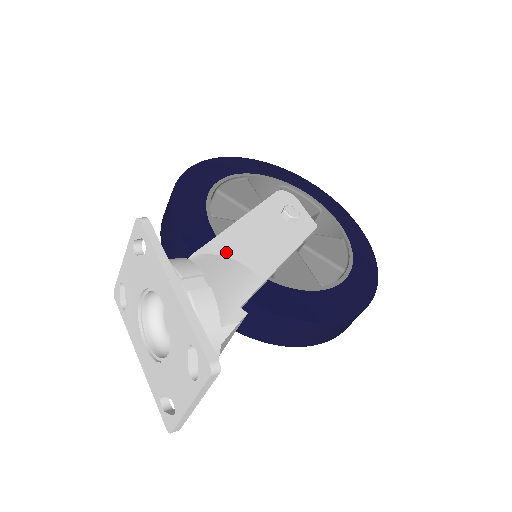
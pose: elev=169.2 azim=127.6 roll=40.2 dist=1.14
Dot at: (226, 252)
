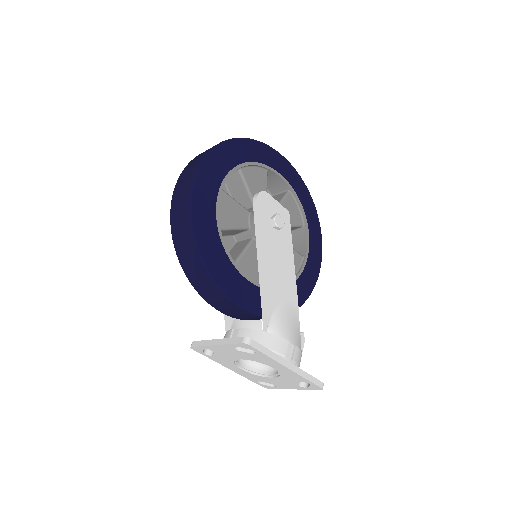
Dot at: (275, 302)
